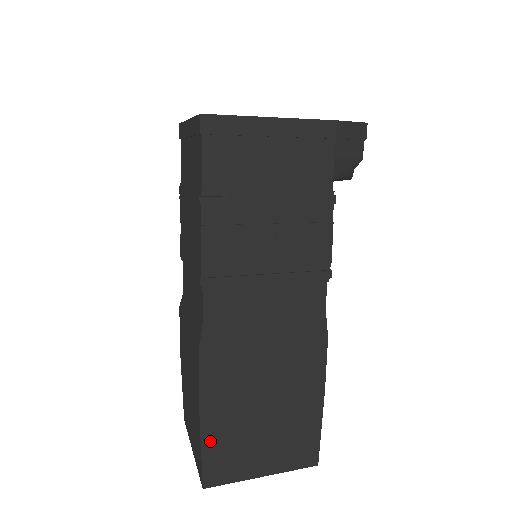
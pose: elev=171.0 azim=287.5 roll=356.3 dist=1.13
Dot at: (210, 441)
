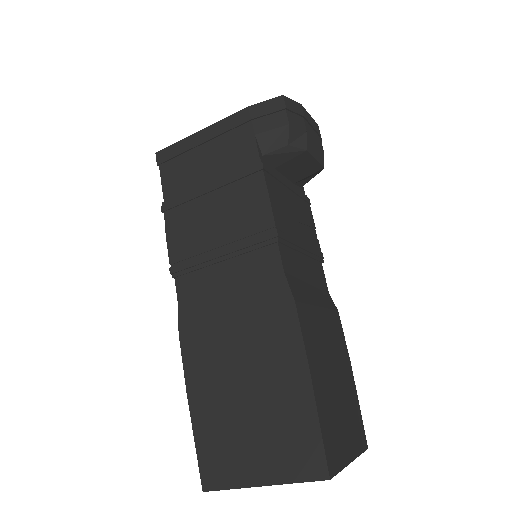
Dot at: (201, 431)
